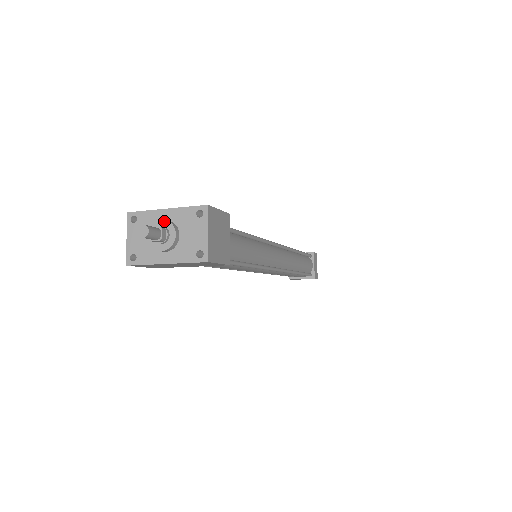
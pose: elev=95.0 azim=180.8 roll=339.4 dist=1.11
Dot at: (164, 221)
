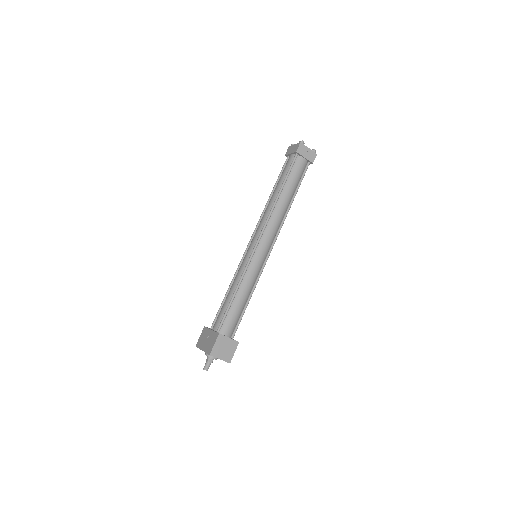
Dot at: occluded
